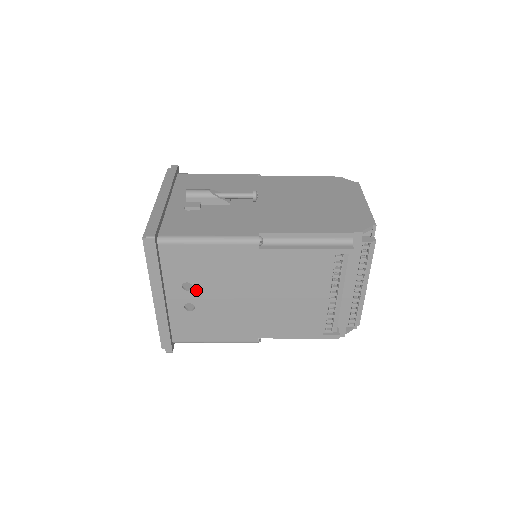
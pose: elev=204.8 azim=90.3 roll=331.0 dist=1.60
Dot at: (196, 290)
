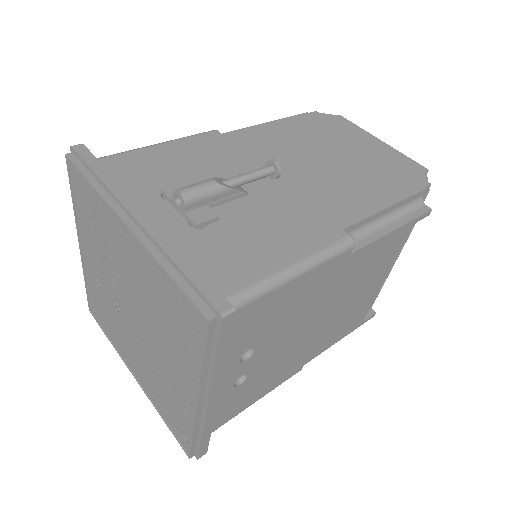
Dot at: (256, 353)
